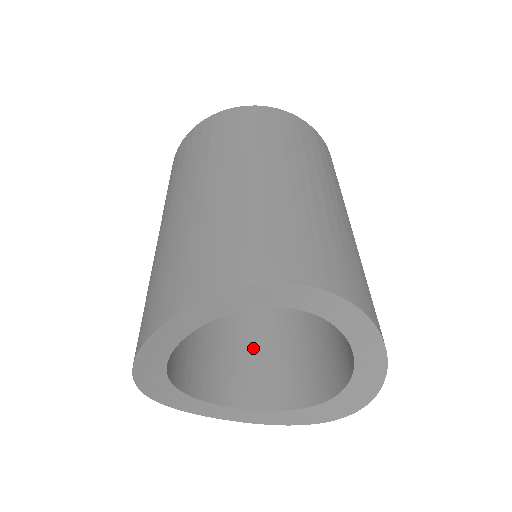
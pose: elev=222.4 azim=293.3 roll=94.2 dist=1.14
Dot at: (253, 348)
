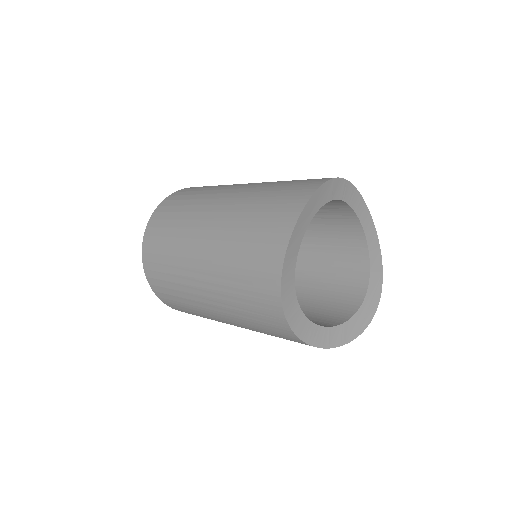
Dot at: occluded
